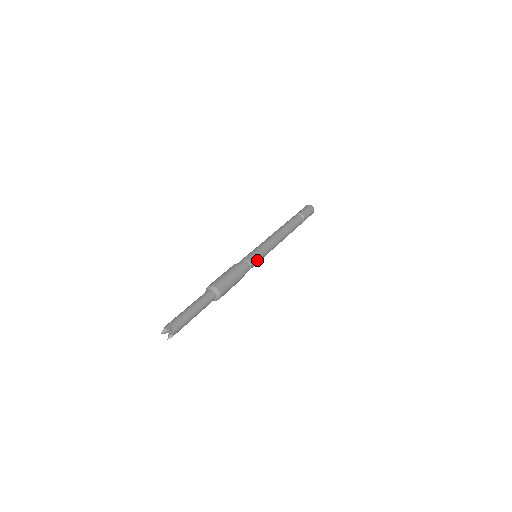
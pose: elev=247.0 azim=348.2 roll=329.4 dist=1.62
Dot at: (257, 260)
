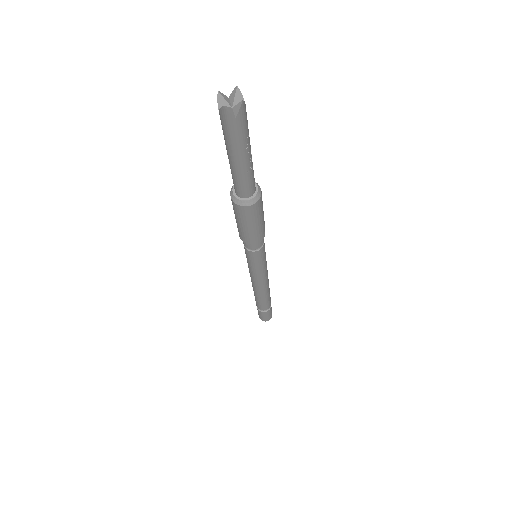
Dot at: occluded
